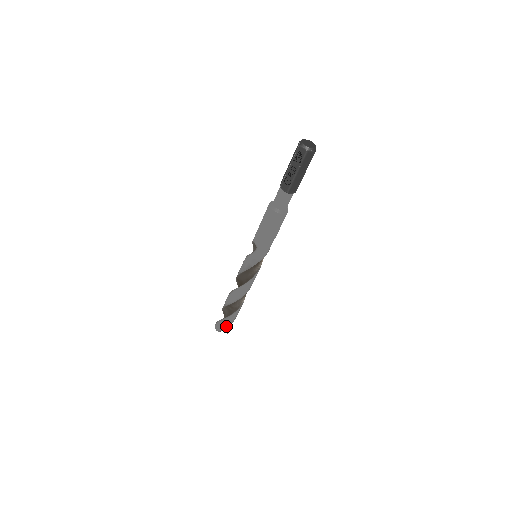
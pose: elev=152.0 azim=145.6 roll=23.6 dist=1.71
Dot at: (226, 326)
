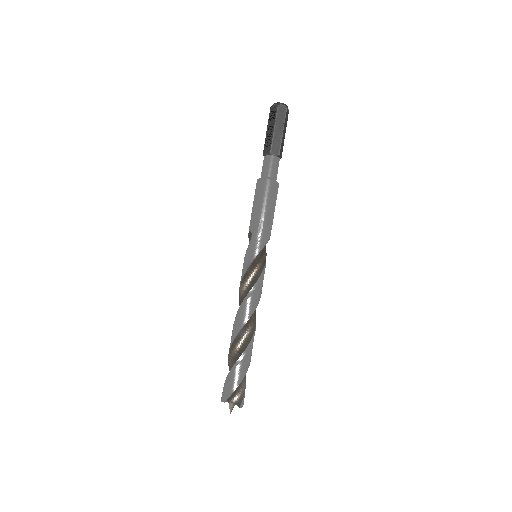
Dot at: (234, 386)
